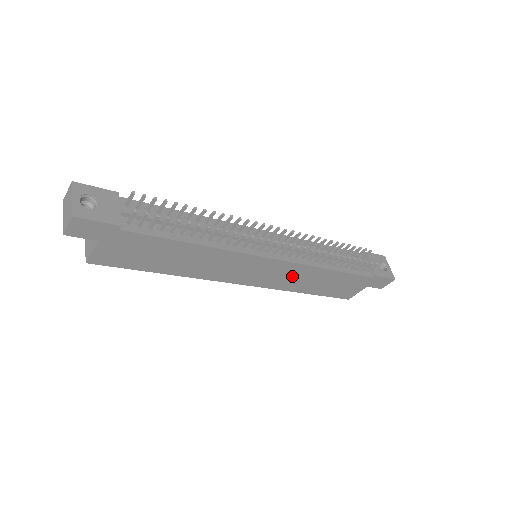
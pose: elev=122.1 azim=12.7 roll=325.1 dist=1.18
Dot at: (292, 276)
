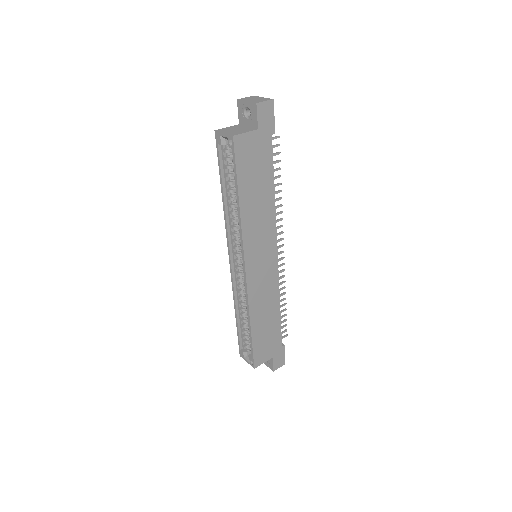
Dot at: (265, 291)
